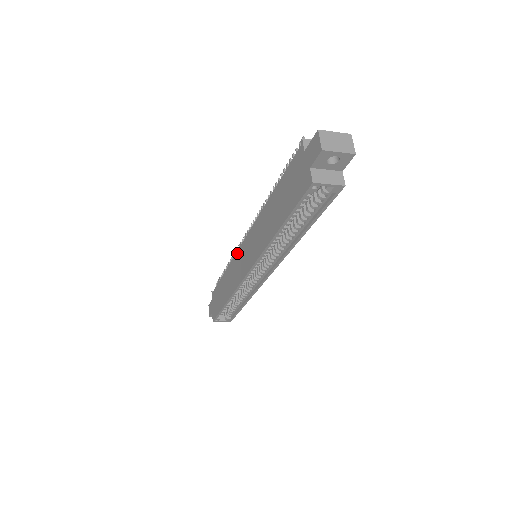
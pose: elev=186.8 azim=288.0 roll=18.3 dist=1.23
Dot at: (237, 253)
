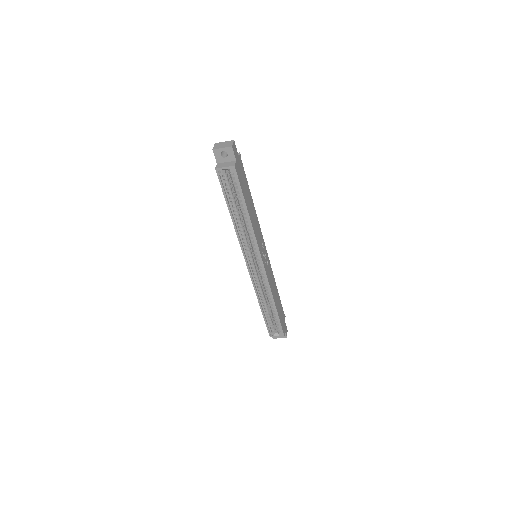
Dot at: occluded
